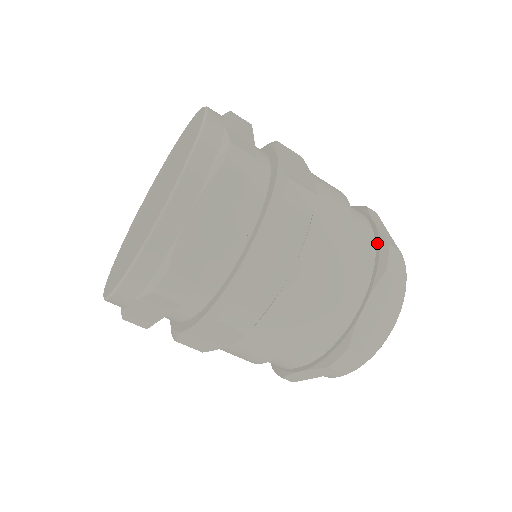
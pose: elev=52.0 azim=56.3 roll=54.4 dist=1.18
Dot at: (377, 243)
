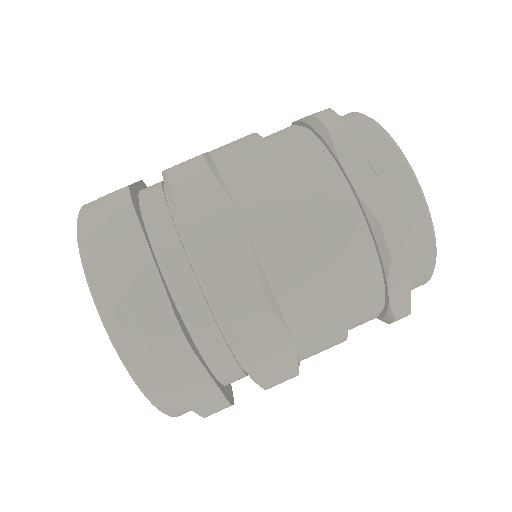
Dot at: occluded
